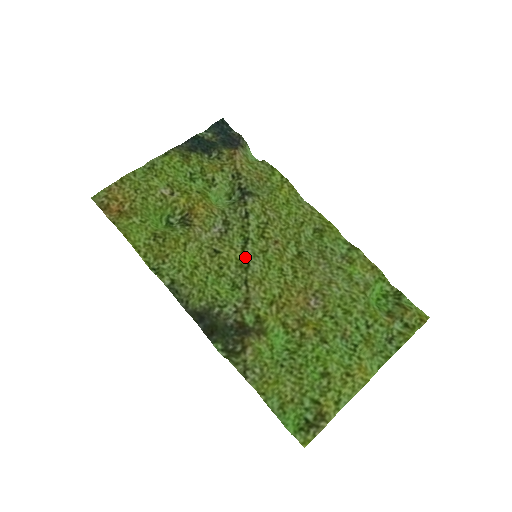
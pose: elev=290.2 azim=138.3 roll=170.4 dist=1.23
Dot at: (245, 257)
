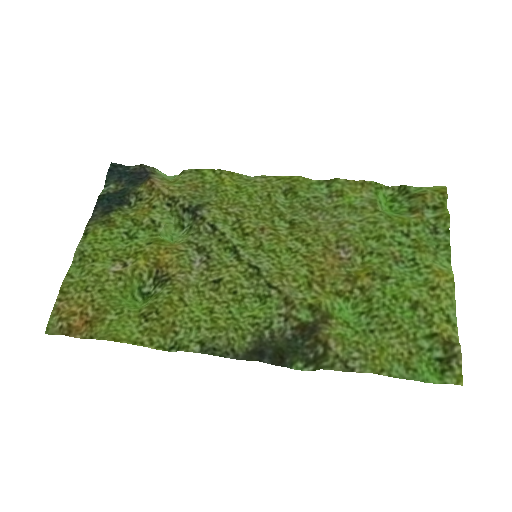
Dot at: (248, 264)
